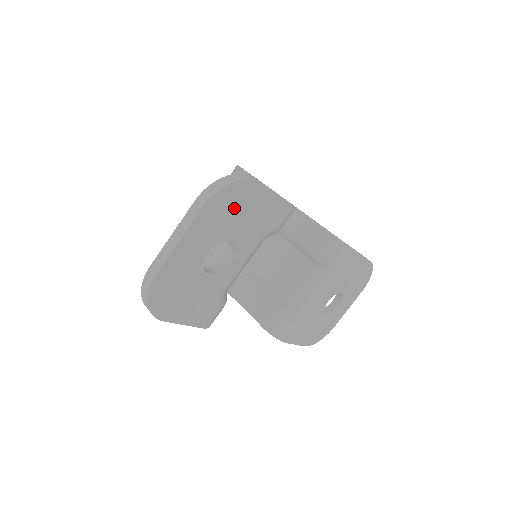
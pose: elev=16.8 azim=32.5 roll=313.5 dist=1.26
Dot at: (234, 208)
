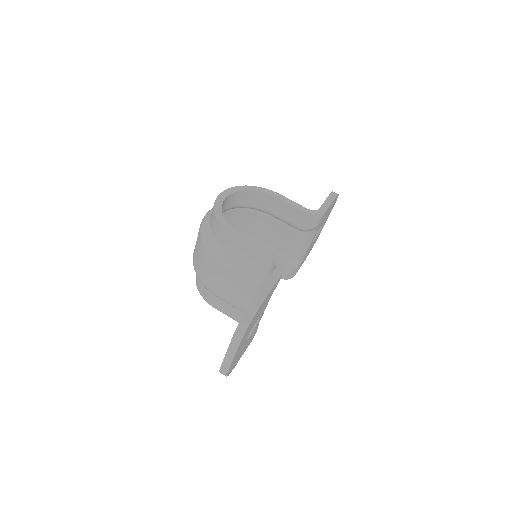
Dot at: (254, 320)
